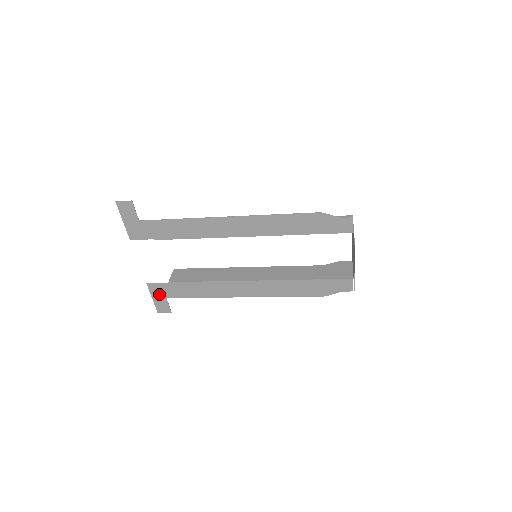
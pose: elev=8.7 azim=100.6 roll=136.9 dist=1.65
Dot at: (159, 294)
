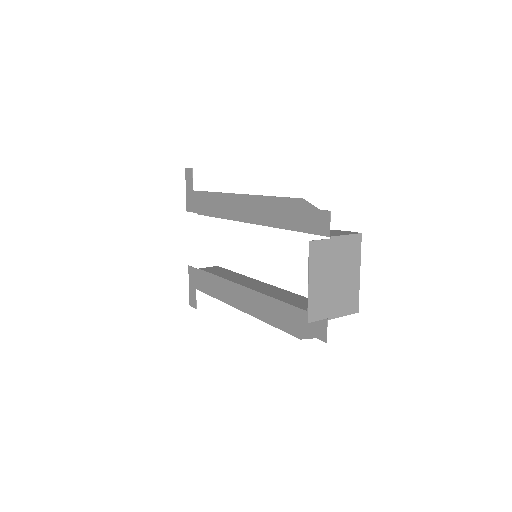
Dot at: (193, 282)
